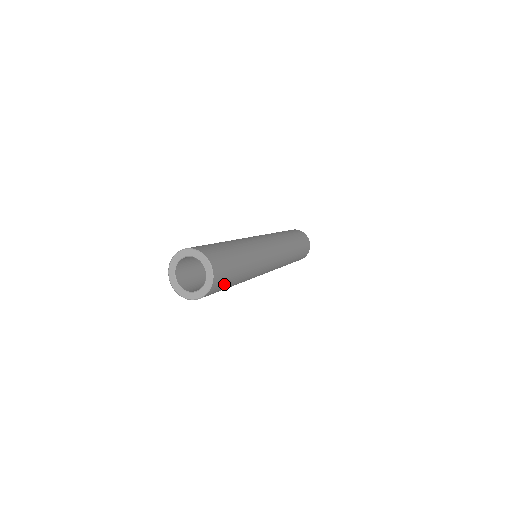
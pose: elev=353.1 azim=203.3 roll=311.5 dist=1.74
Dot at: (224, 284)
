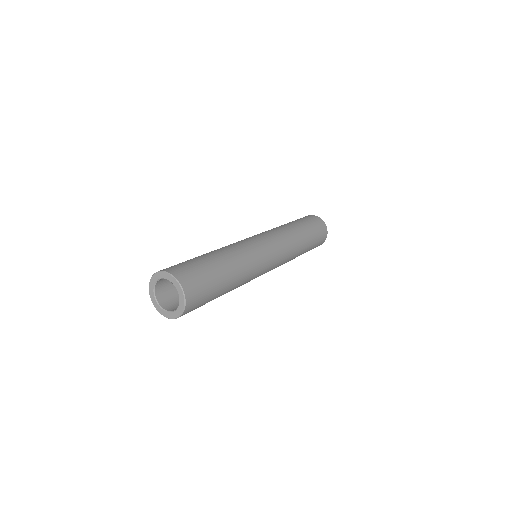
Dot at: occluded
